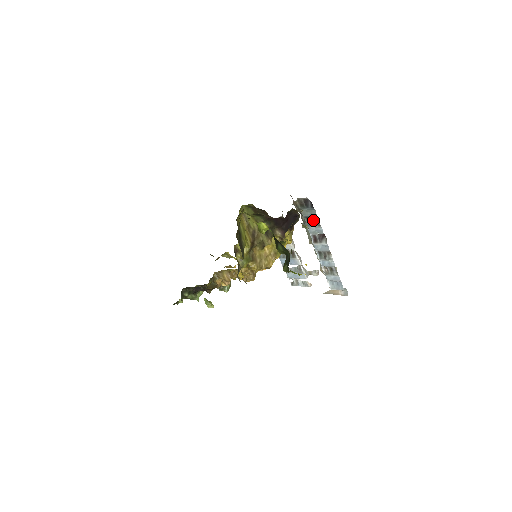
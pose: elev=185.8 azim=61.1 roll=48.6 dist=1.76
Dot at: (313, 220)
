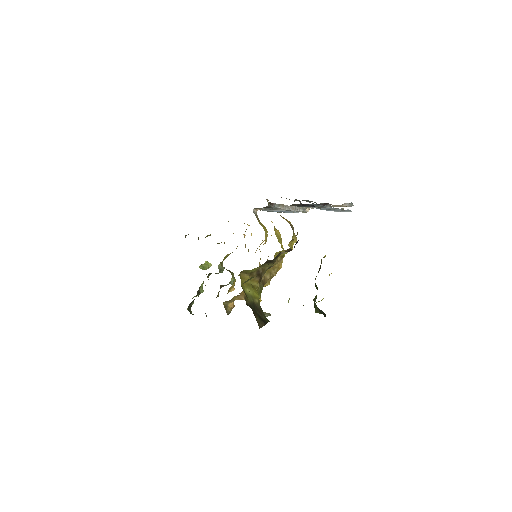
Dot at: occluded
